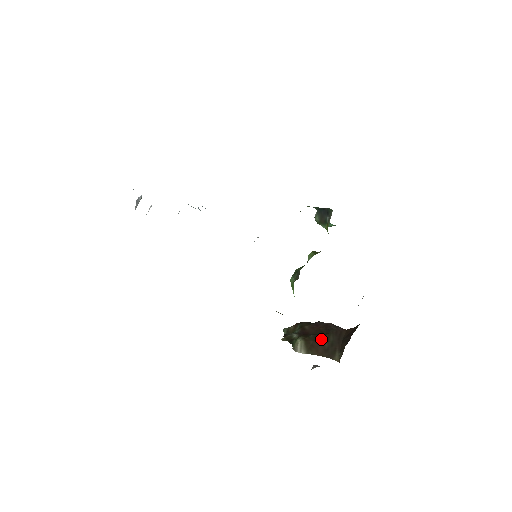
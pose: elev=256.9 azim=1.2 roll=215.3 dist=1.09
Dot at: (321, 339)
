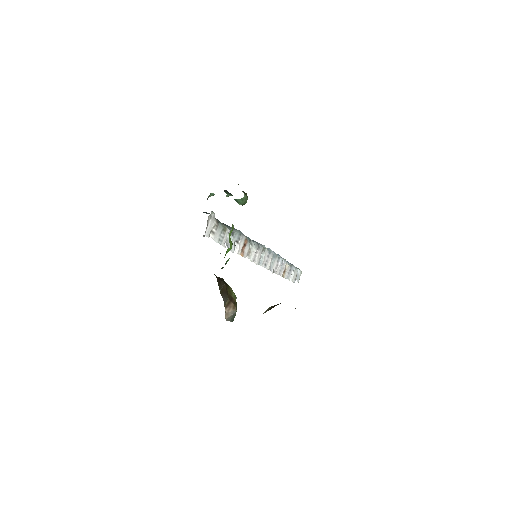
Dot at: occluded
